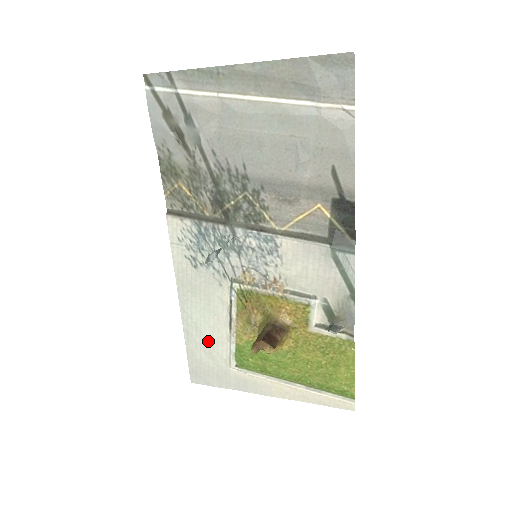
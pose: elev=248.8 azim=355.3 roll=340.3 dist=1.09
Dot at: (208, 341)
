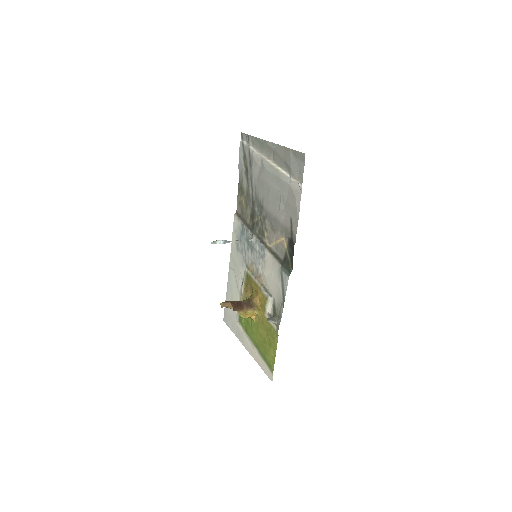
Dot at: (233, 298)
